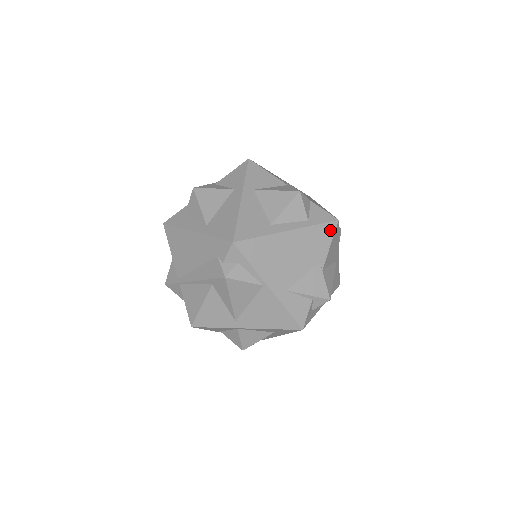
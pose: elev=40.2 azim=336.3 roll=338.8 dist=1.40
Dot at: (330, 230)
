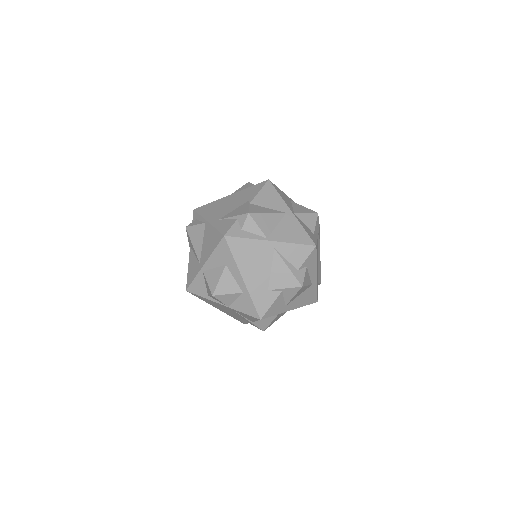
Dot at: (261, 186)
